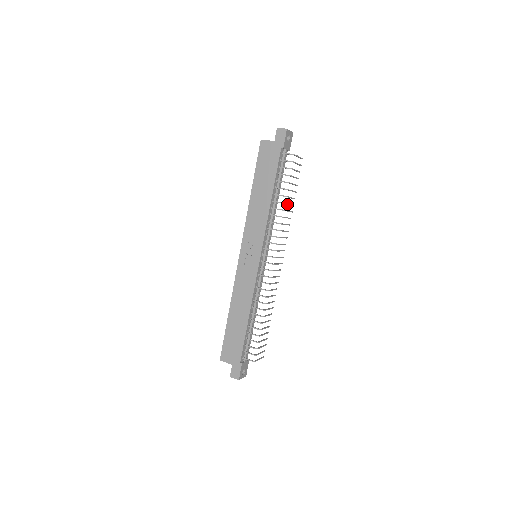
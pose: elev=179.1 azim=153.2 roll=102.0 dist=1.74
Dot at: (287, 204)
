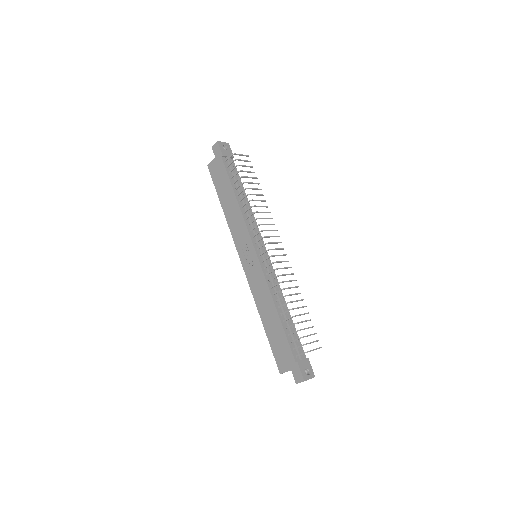
Dot at: occluded
